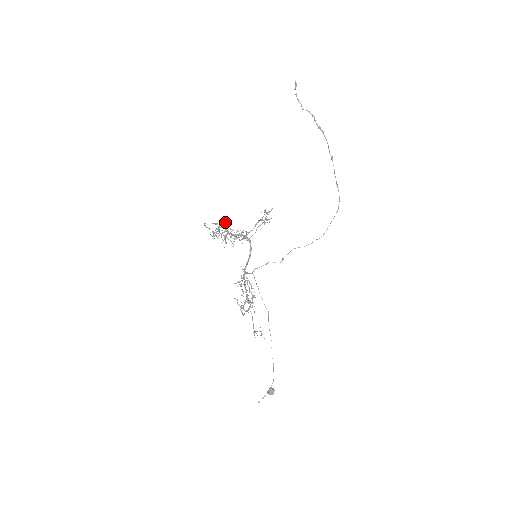
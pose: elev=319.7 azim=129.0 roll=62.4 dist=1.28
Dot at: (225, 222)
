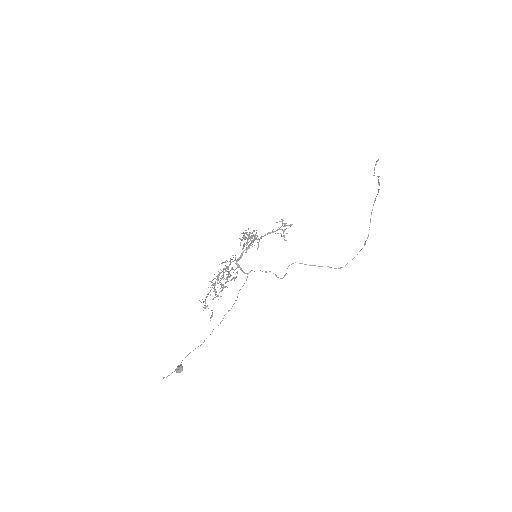
Dot at: occluded
